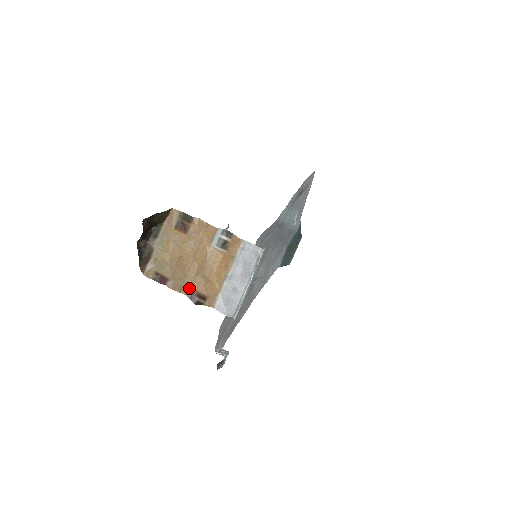
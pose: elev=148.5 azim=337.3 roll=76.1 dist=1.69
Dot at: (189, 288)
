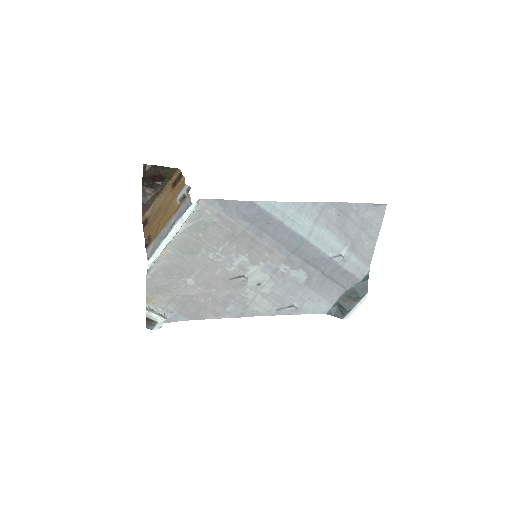
Dot at: (149, 232)
